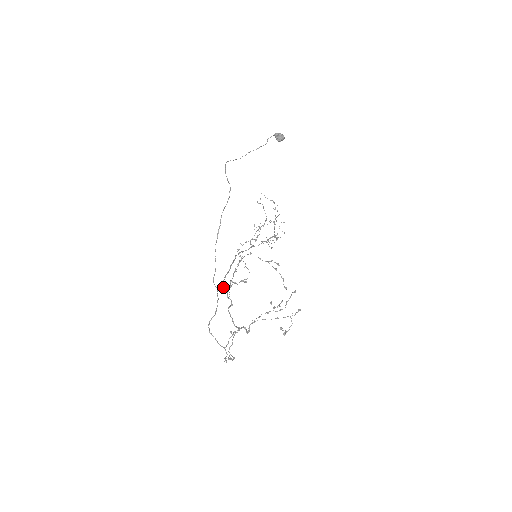
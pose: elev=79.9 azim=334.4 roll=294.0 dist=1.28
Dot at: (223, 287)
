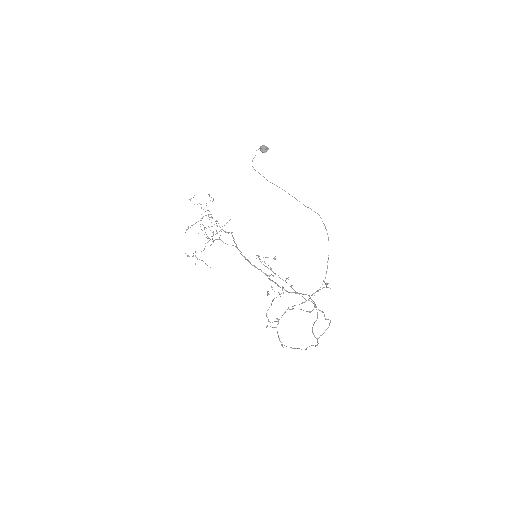
Dot at: (288, 292)
